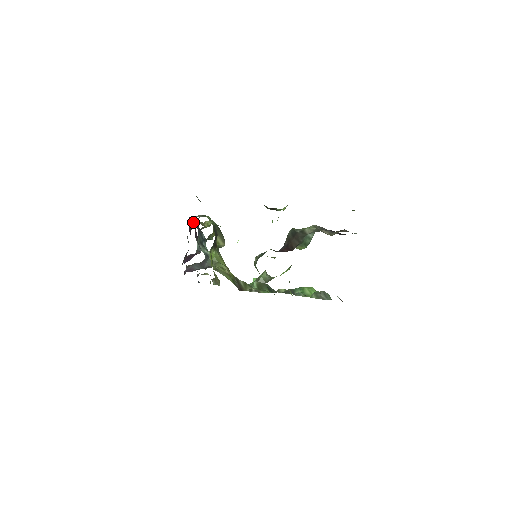
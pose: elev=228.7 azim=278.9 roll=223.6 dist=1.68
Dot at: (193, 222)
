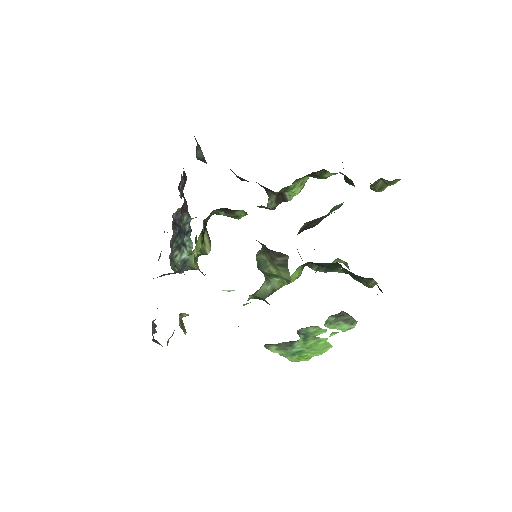
Dot at: (175, 213)
